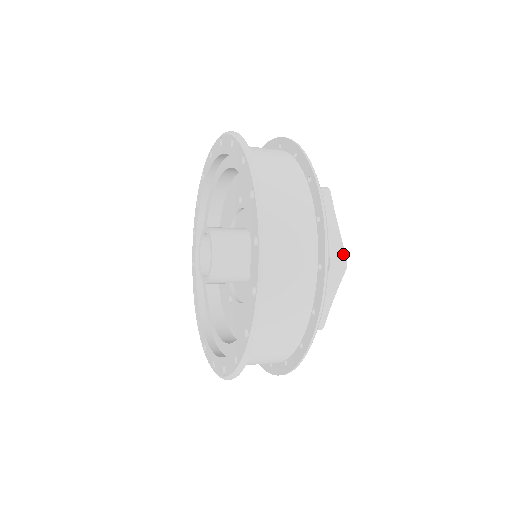
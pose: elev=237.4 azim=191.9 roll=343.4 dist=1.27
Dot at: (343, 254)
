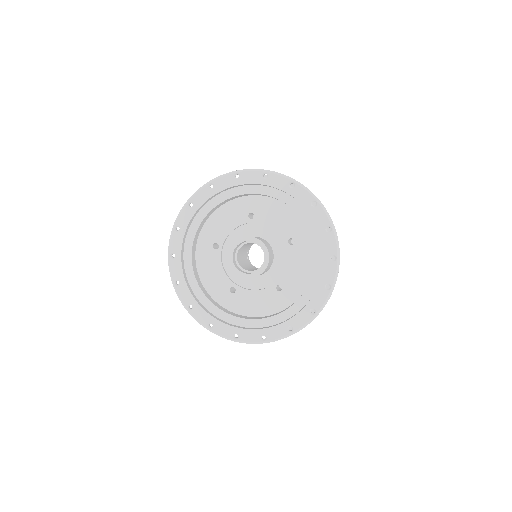
Dot at: occluded
